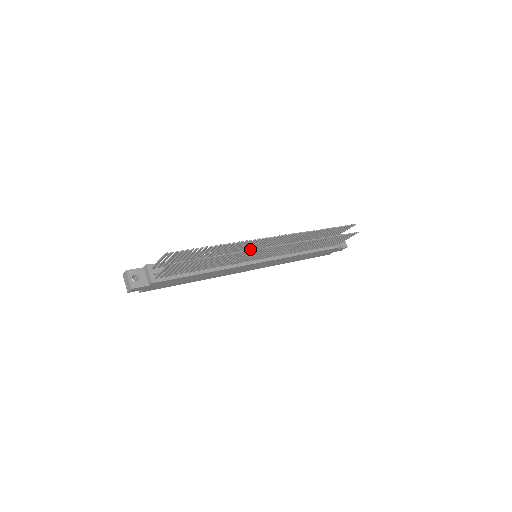
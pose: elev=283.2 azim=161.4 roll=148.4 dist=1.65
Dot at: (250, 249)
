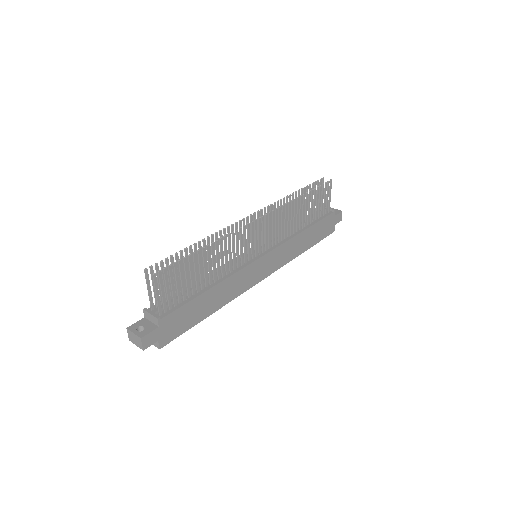
Dot at: occluded
